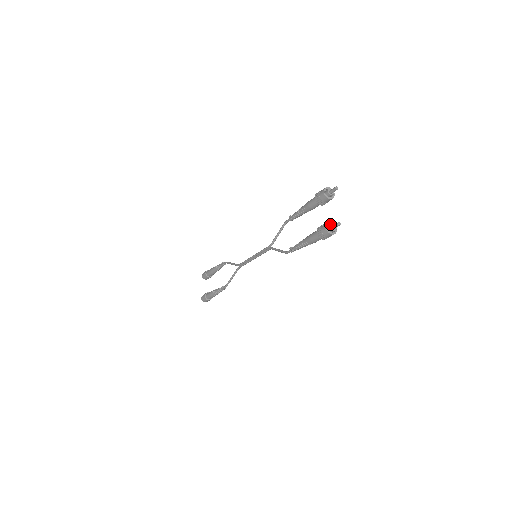
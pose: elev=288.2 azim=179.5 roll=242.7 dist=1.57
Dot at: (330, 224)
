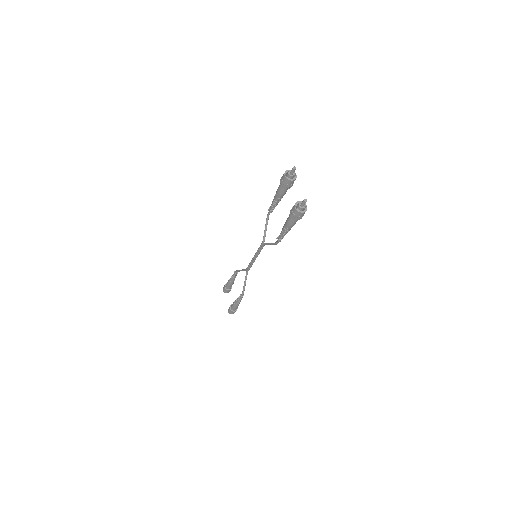
Dot at: (298, 203)
